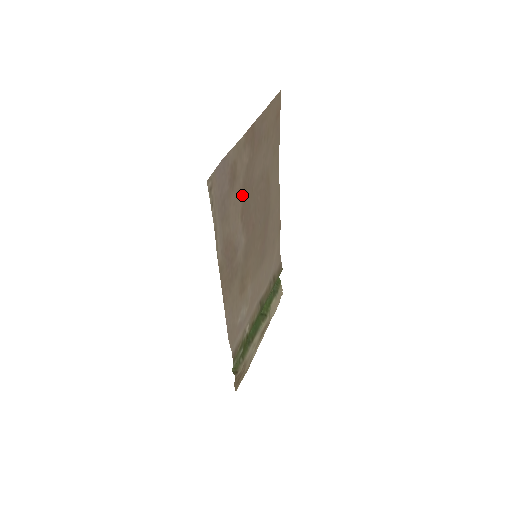
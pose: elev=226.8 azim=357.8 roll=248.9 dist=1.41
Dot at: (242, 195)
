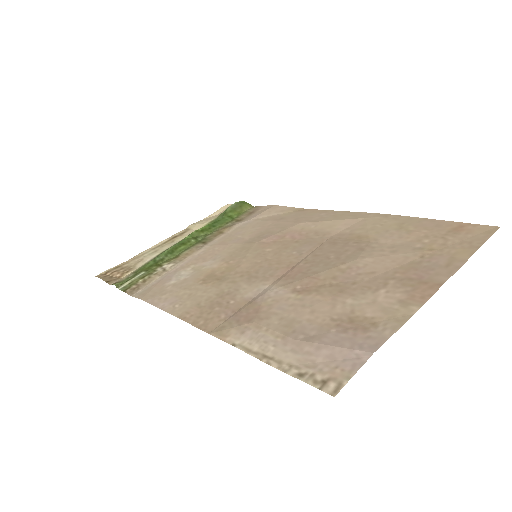
Dot at: (329, 293)
